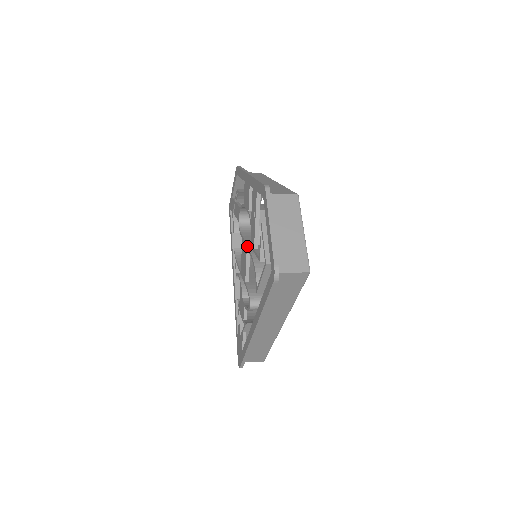
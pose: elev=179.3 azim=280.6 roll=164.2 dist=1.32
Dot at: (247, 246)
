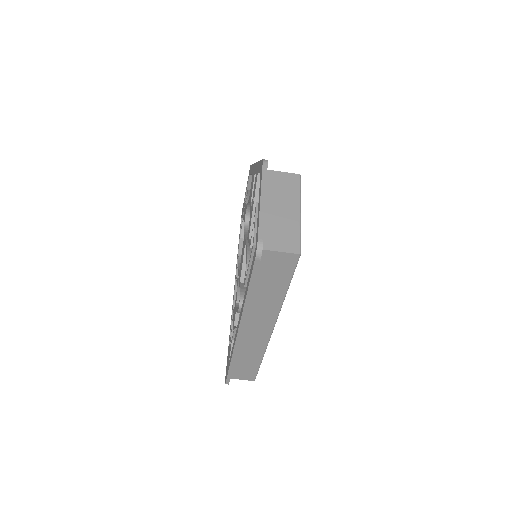
Dot at: (245, 240)
